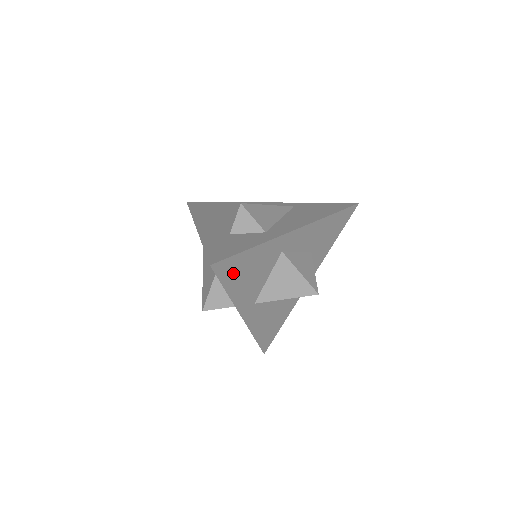
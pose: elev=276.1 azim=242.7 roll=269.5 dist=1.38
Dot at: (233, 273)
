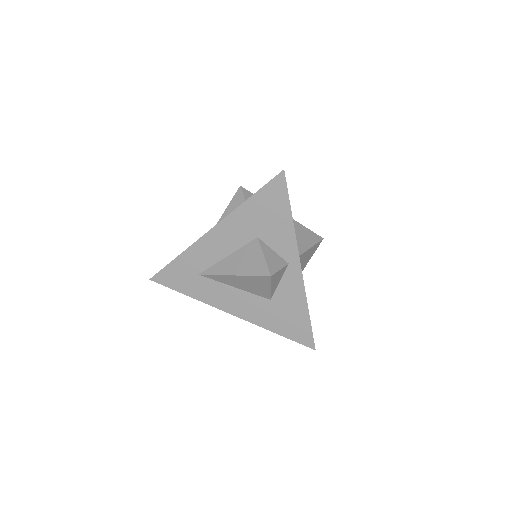
Dot at: occluded
